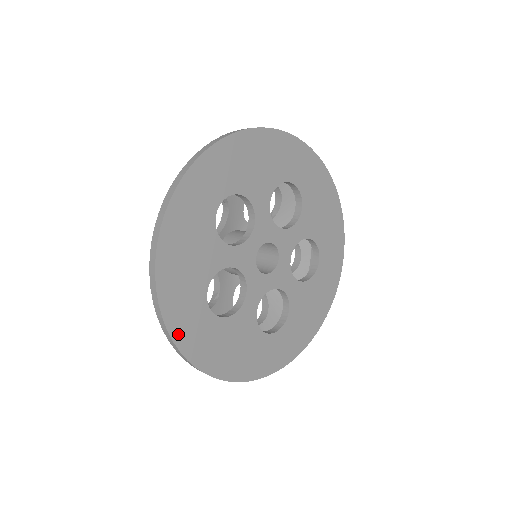
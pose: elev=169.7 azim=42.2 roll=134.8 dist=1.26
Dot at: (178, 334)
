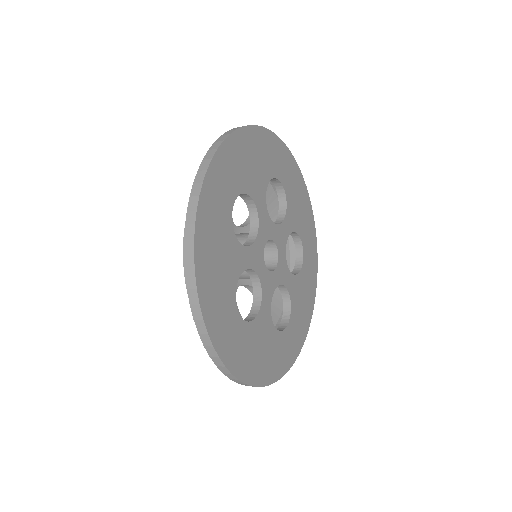
Dot at: (213, 173)
